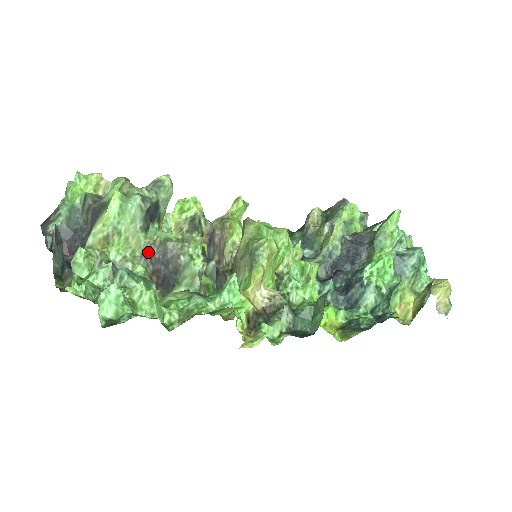
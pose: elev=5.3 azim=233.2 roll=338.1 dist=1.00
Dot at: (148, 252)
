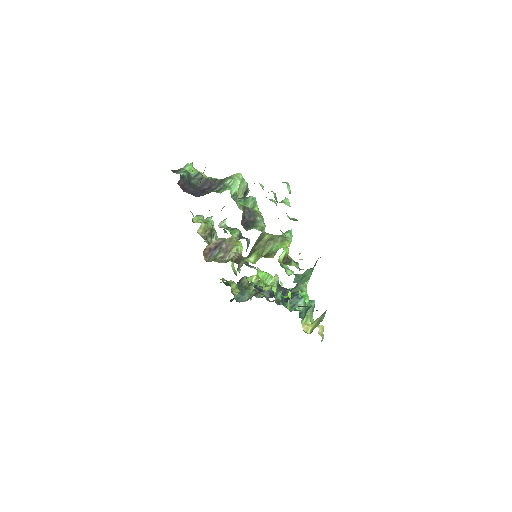
Dot at: (244, 206)
